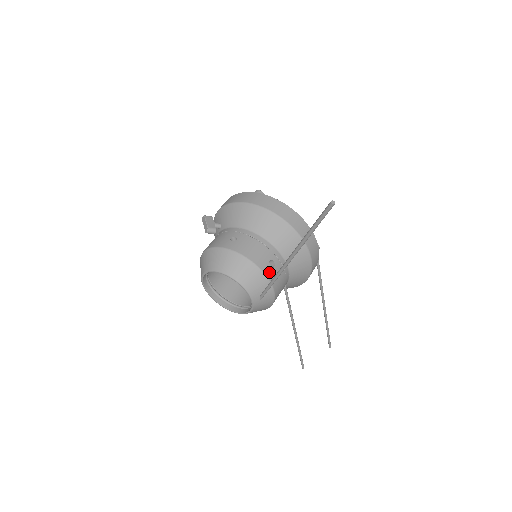
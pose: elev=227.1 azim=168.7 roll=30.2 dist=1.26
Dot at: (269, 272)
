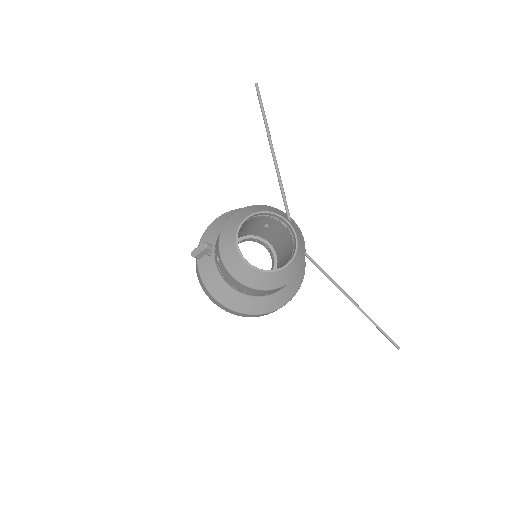
Dot at: occluded
